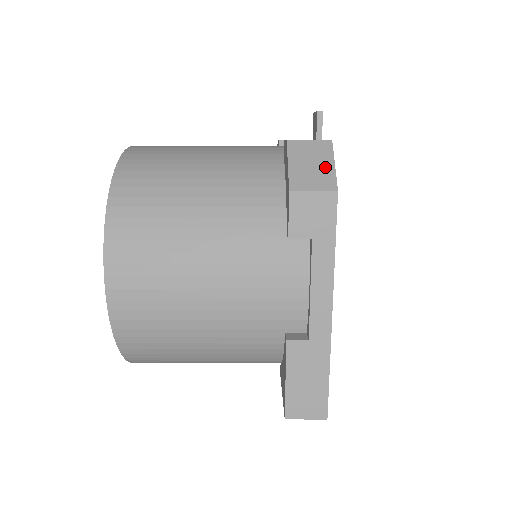
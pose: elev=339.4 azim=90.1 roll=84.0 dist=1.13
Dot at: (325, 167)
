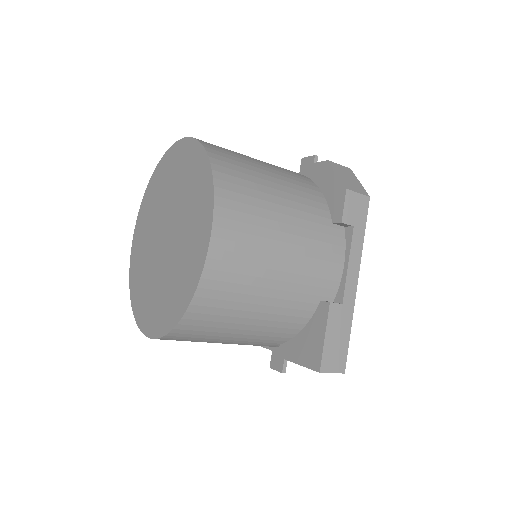
Dot at: (356, 182)
